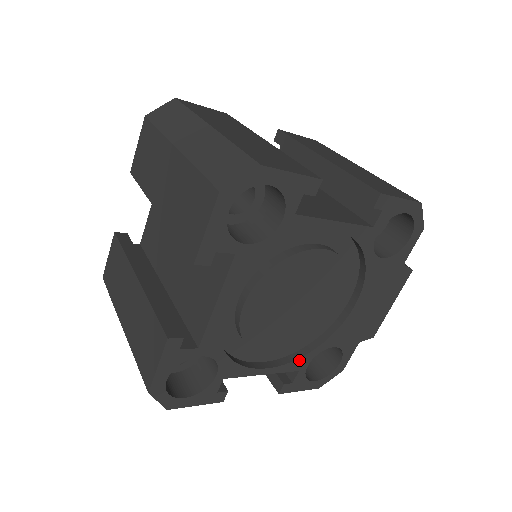
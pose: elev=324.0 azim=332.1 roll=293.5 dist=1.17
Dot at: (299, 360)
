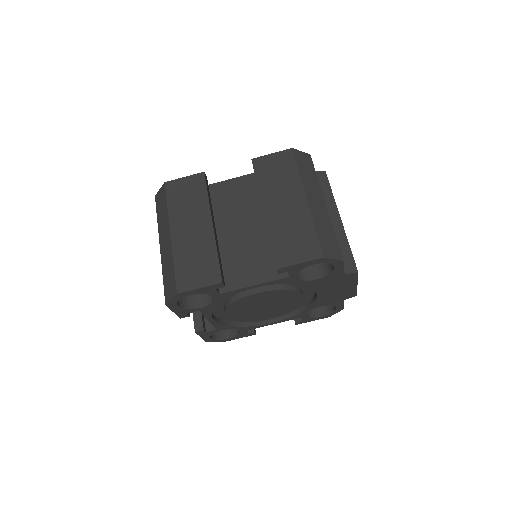
Dot at: (296, 316)
